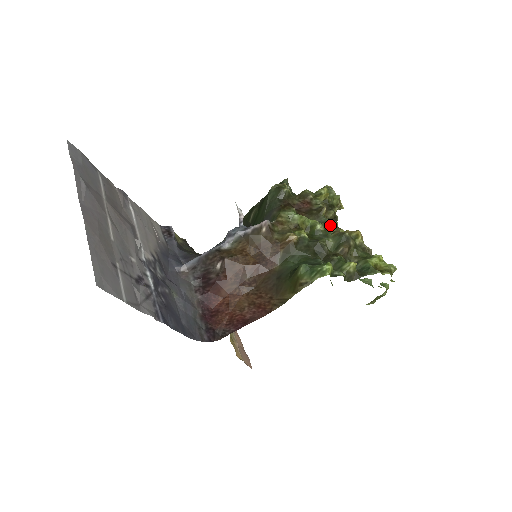
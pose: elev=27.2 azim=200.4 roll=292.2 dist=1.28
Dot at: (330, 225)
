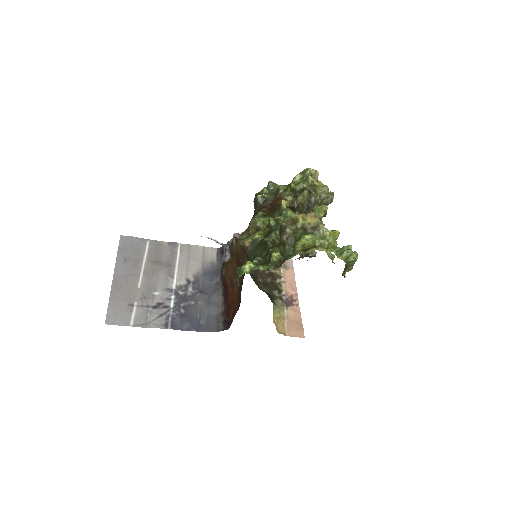
Dot at: (283, 216)
